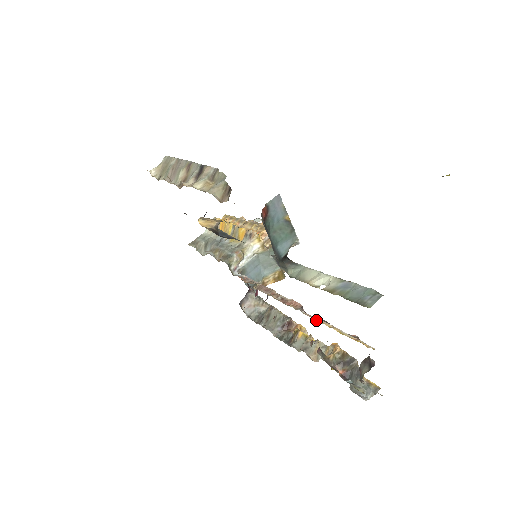
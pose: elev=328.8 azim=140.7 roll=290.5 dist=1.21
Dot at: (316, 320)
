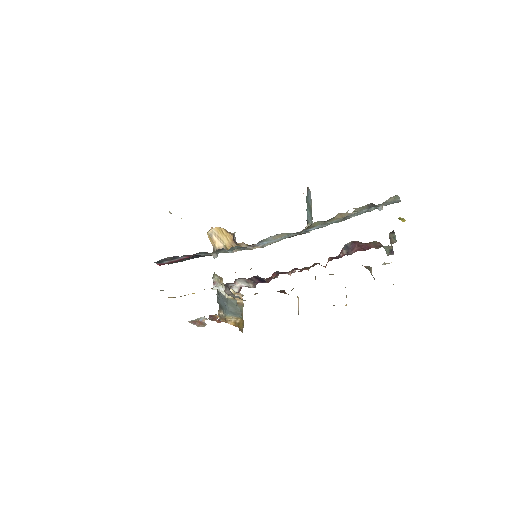
Dot at: occluded
